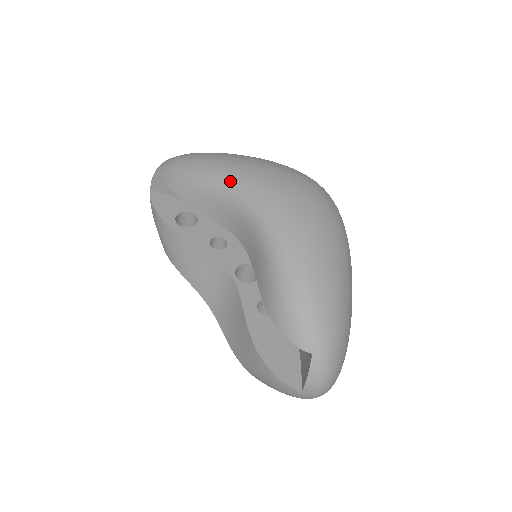
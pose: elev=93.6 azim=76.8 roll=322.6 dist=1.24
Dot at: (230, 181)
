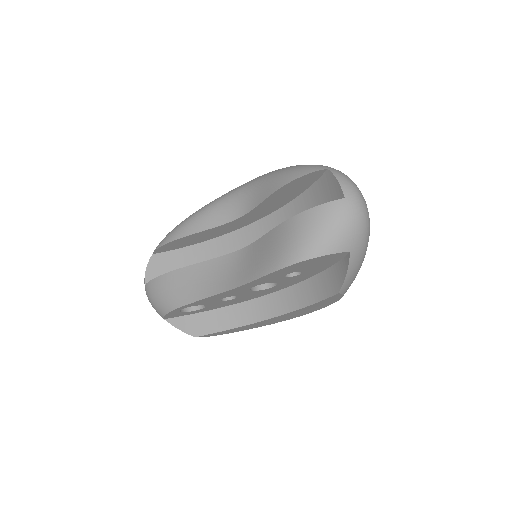
Dot at: occluded
